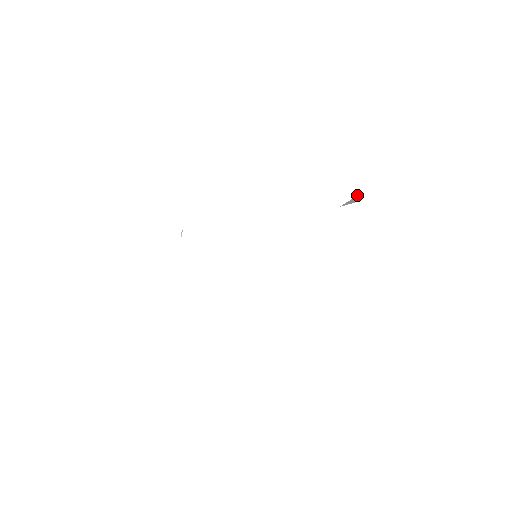
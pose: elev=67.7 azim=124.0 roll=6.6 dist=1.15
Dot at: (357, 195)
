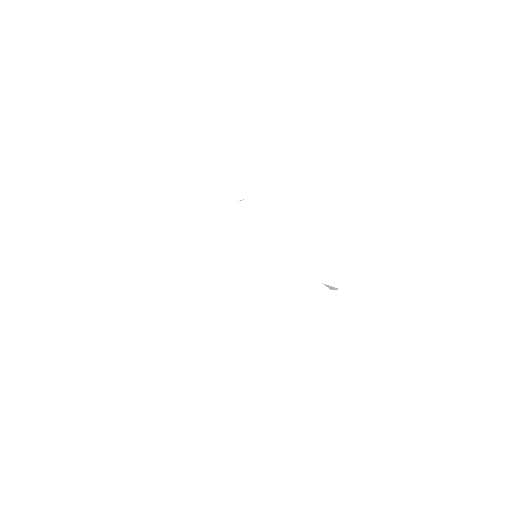
Dot at: (336, 288)
